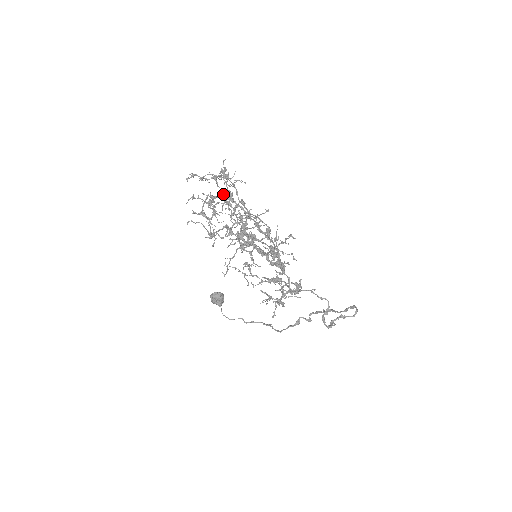
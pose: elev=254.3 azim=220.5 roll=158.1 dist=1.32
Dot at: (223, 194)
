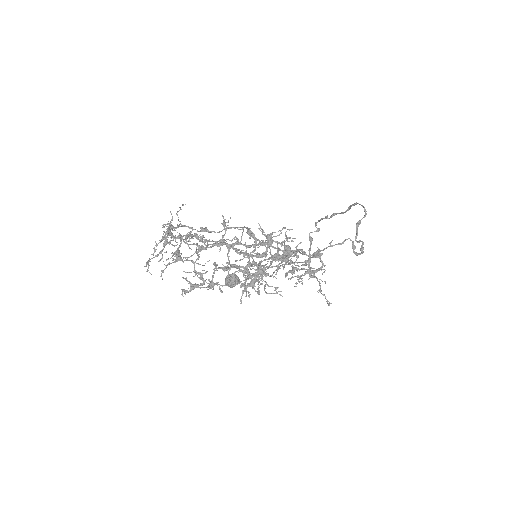
Dot at: occluded
